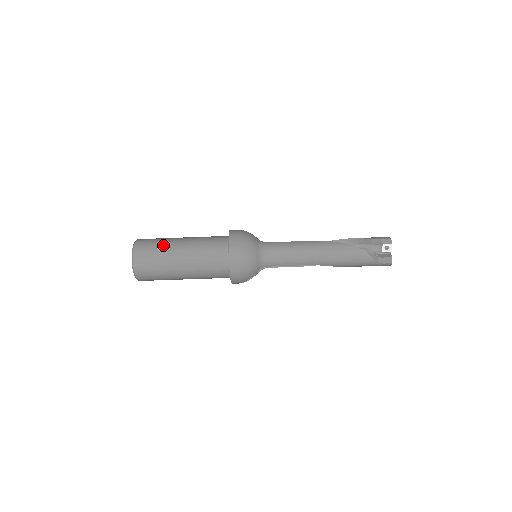
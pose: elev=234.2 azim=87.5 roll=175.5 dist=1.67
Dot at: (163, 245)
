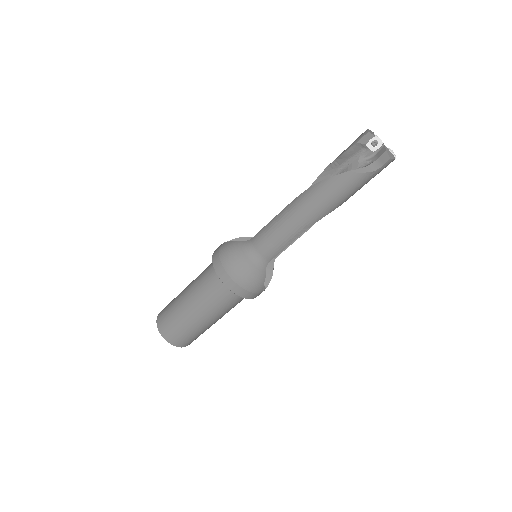
Dot at: (174, 309)
